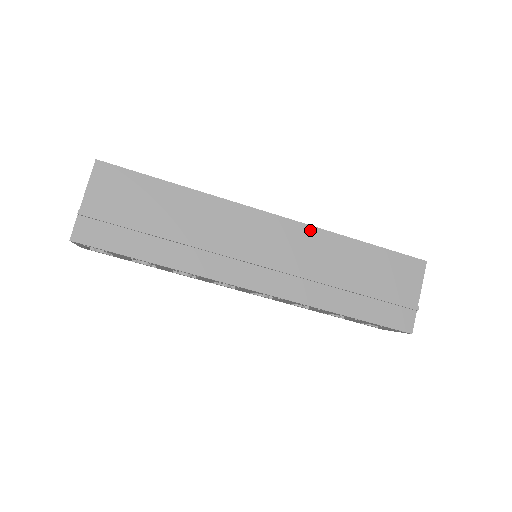
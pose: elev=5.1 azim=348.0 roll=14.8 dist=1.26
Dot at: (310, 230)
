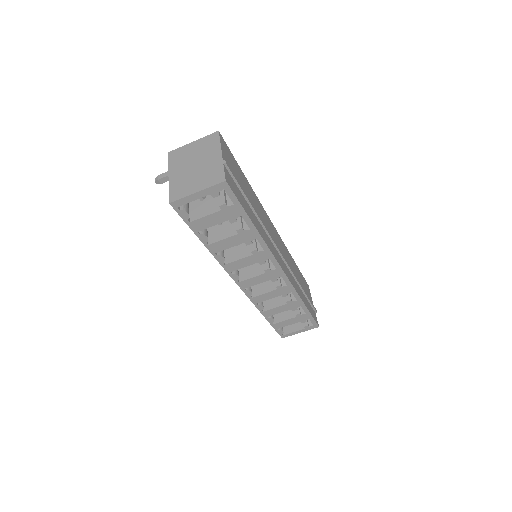
Dot at: (284, 244)
